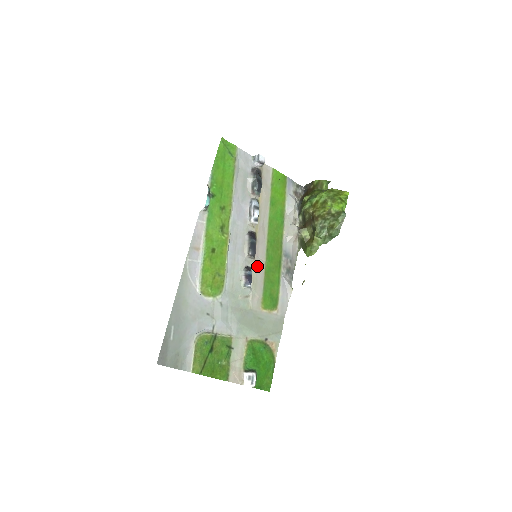
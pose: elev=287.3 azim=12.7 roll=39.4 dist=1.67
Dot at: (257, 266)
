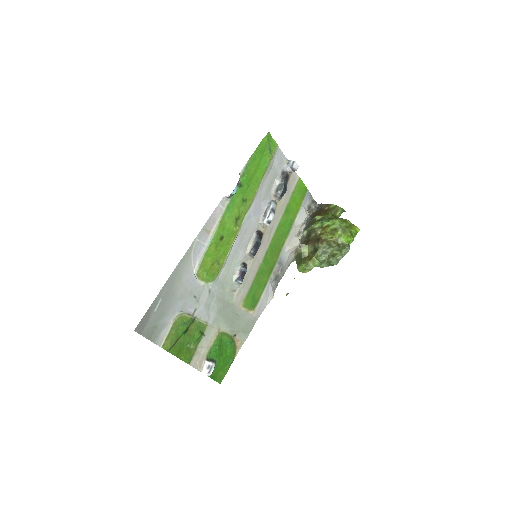
Dot at: (253, 265)
